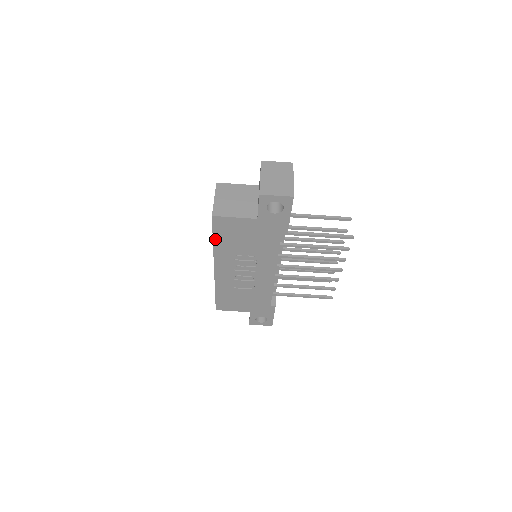
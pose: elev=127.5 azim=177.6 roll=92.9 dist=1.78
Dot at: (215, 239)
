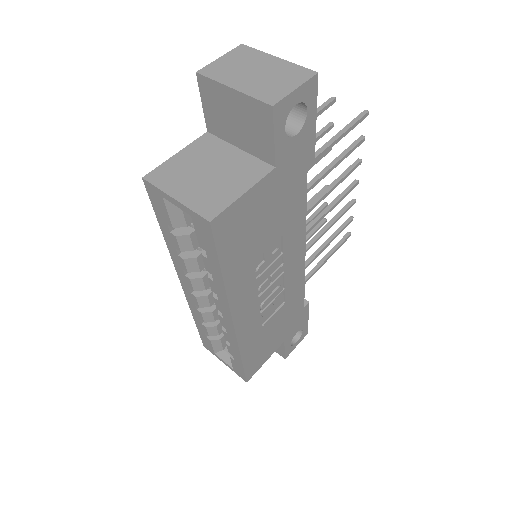
Dot at: (224, 267)
